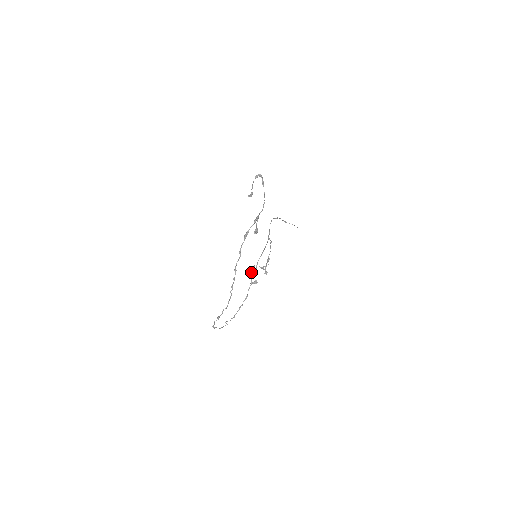
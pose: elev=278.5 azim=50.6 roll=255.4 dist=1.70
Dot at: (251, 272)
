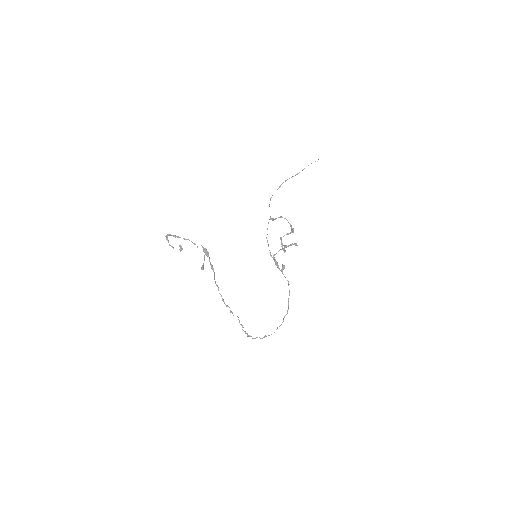
Dot at: (275, 263)
